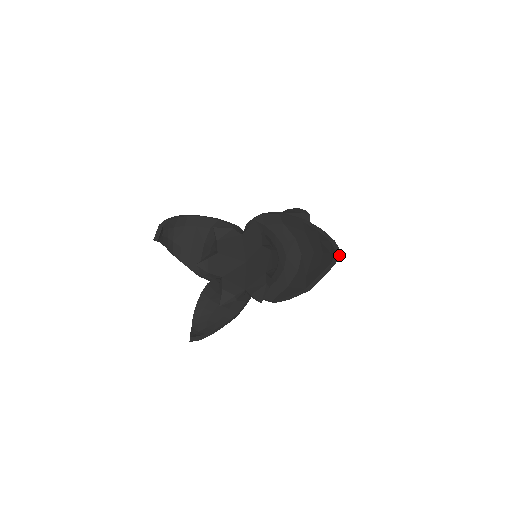
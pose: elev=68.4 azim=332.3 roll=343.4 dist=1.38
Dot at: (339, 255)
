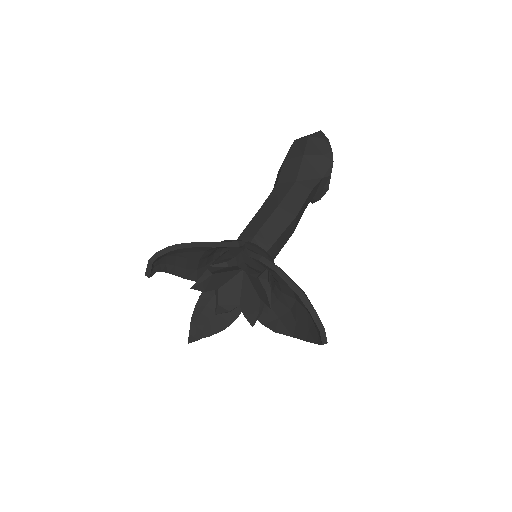
Dot at: (325, 343)
